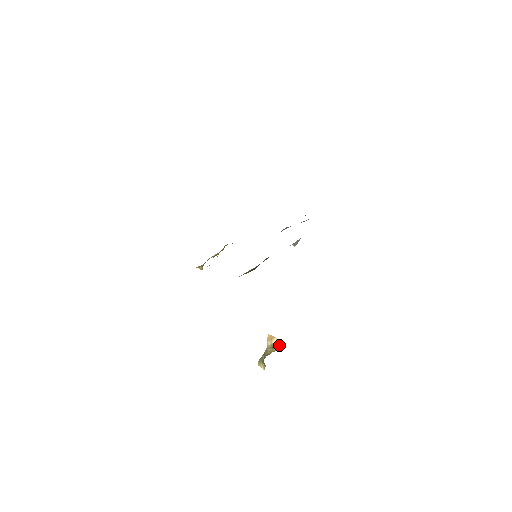
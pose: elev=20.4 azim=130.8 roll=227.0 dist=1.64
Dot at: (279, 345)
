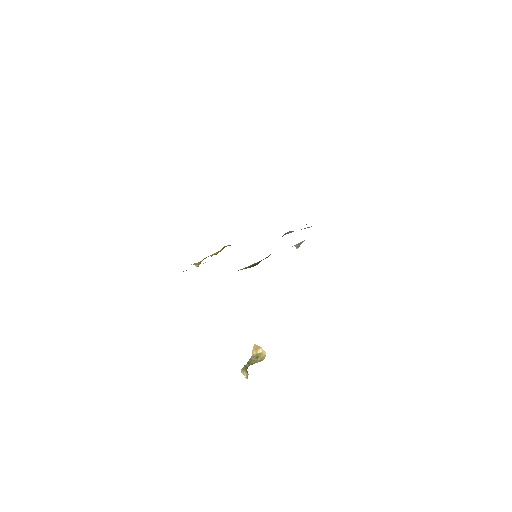
Dot at: (264, 356)
